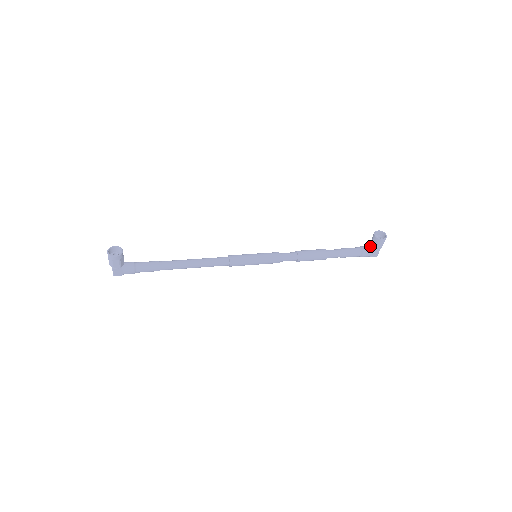
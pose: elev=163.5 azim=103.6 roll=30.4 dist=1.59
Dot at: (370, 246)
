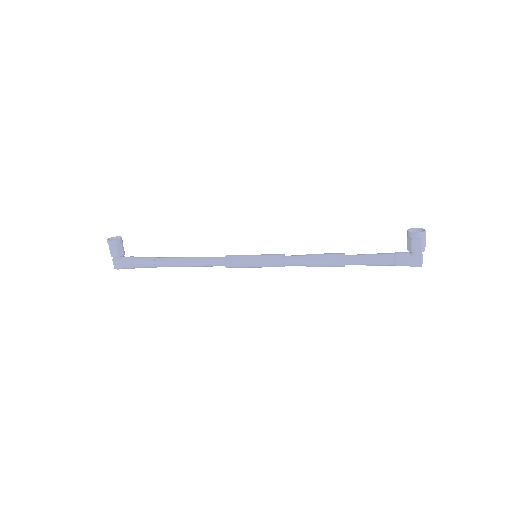
Dot at: (407, 249)
